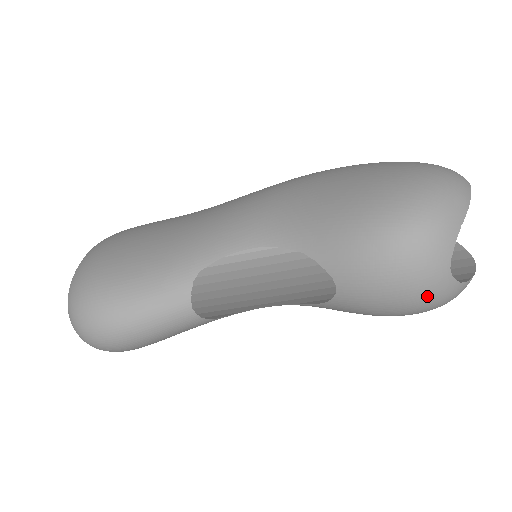
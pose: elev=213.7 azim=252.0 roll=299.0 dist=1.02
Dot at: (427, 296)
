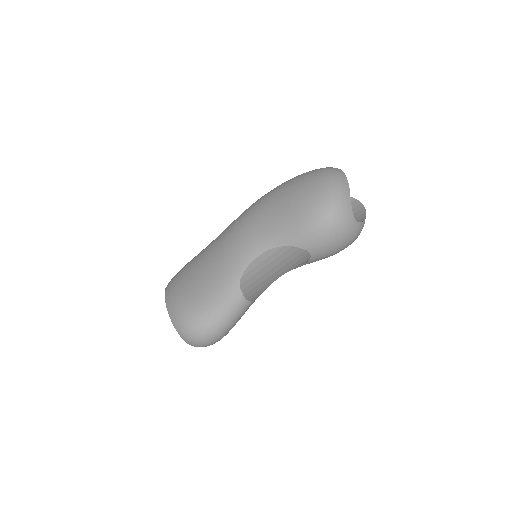
Dot at: (351, 236)
